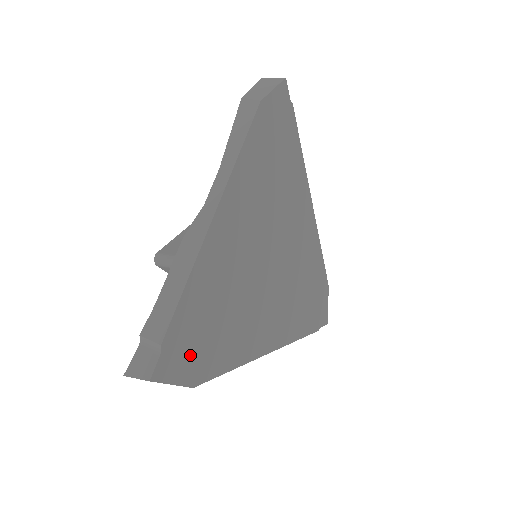
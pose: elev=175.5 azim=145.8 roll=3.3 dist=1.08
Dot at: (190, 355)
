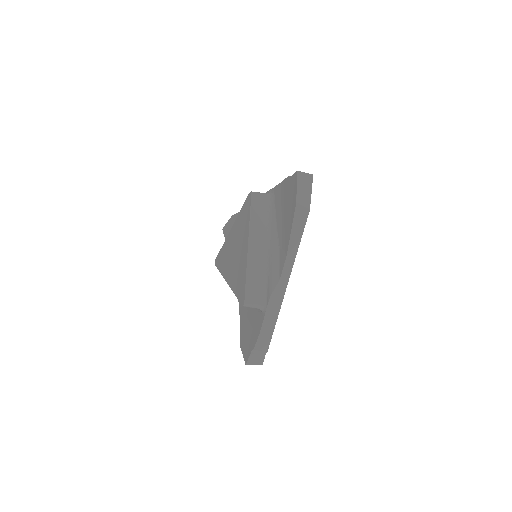
Dot at: occluded
